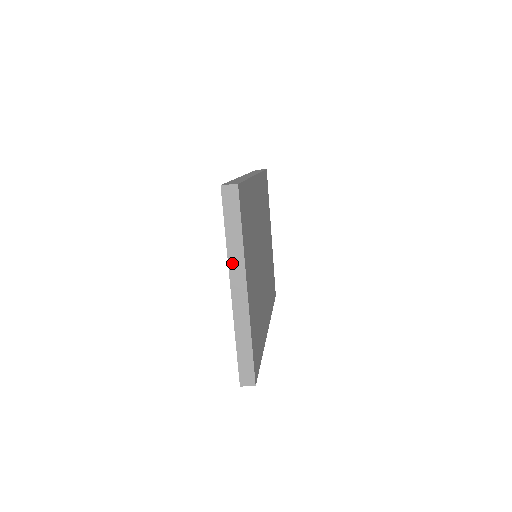
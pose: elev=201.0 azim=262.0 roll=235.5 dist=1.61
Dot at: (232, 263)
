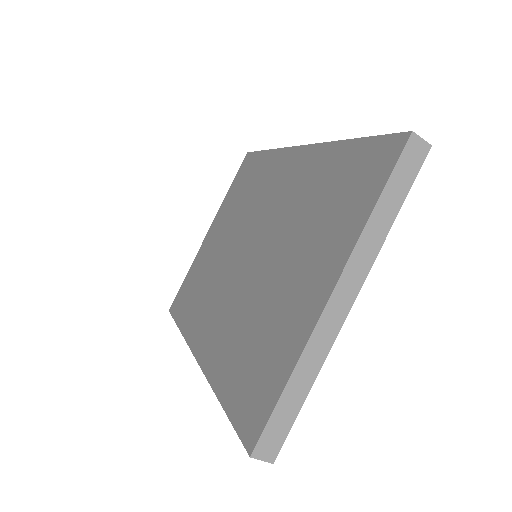
Dot at: (359, 252)
